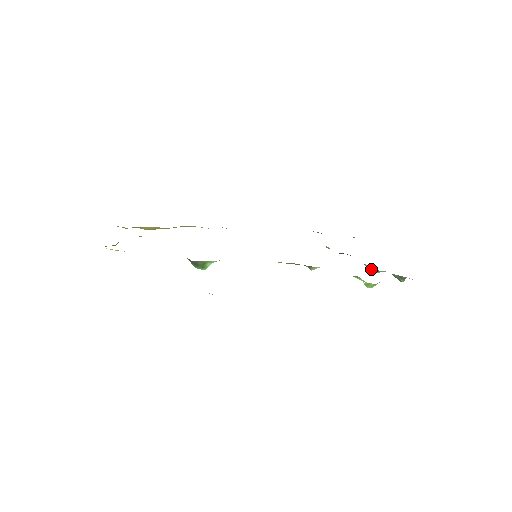
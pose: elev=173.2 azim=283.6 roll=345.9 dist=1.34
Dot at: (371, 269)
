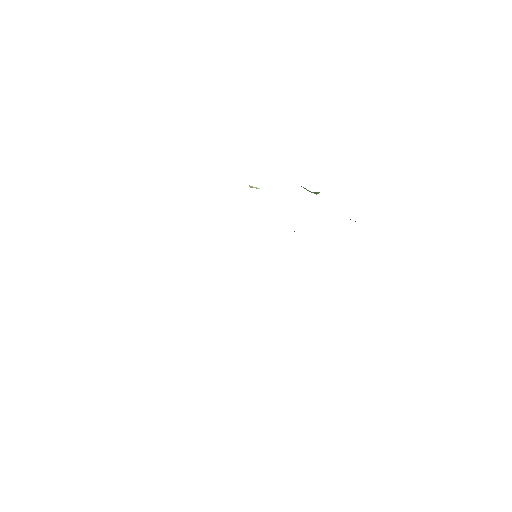
Dot at: (317, 192)
